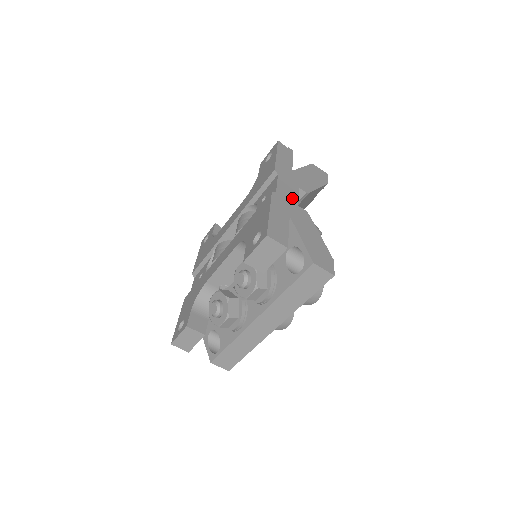
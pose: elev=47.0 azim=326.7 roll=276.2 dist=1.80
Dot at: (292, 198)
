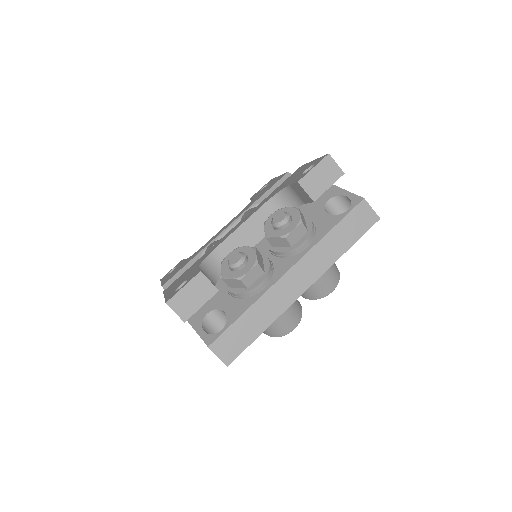
Dot at: occluded
